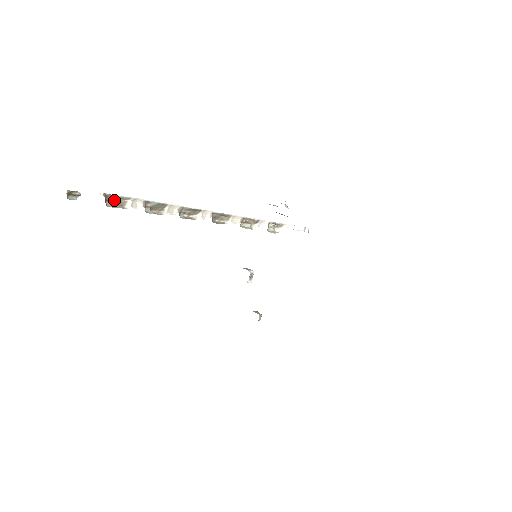
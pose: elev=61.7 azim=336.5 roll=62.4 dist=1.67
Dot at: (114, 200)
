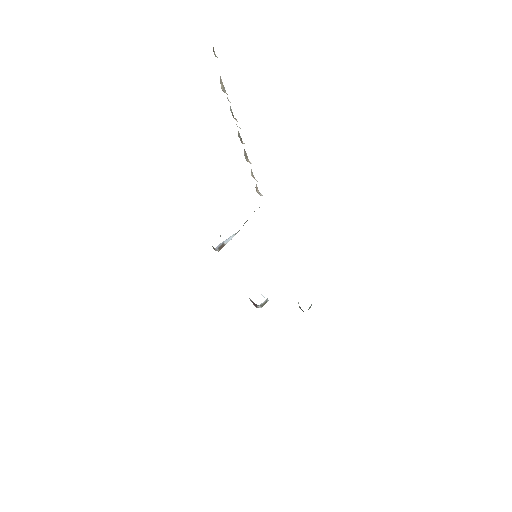
Dot at: (221, 88)
